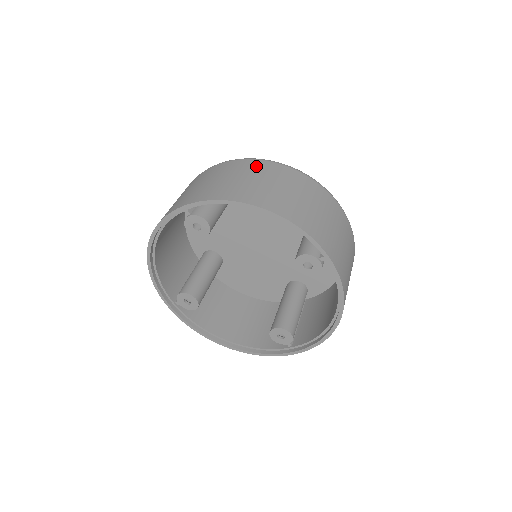
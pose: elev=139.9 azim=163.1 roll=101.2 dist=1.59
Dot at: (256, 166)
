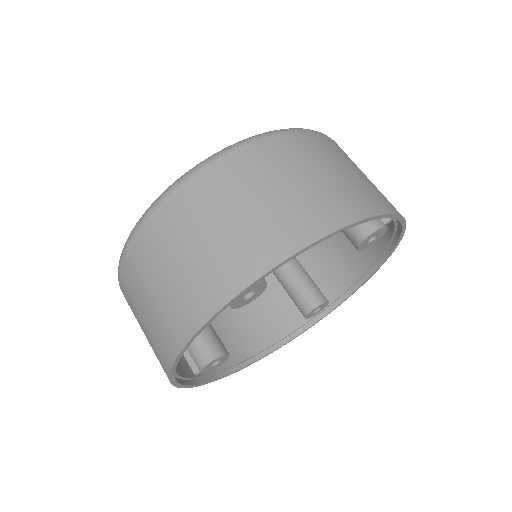
Dot at: (258, 160)
